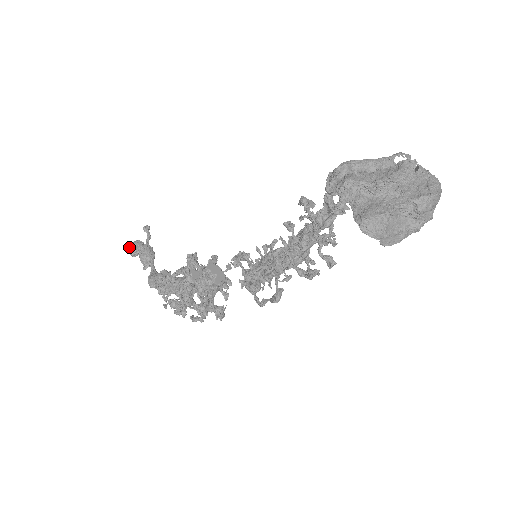
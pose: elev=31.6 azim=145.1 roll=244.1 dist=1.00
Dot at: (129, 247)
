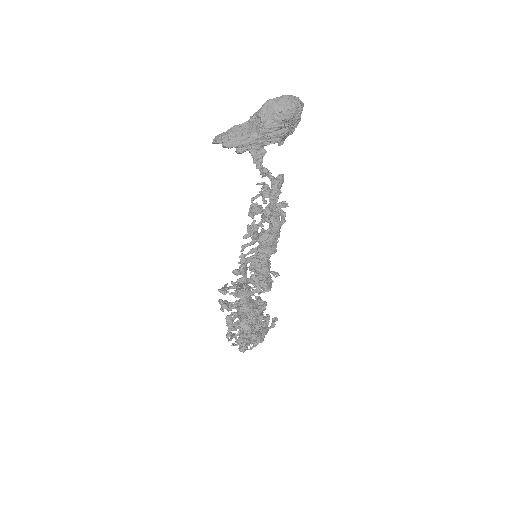
Dot at: occluded
